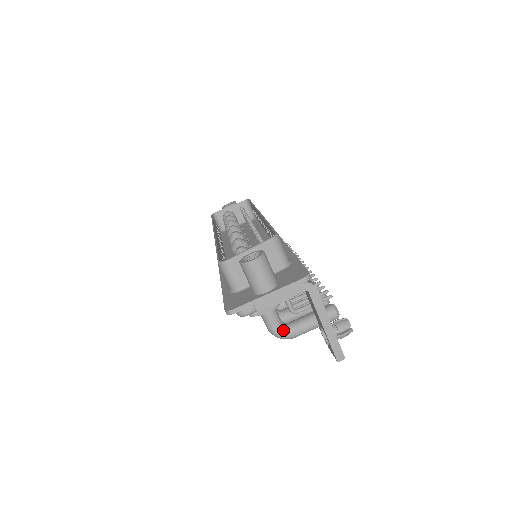
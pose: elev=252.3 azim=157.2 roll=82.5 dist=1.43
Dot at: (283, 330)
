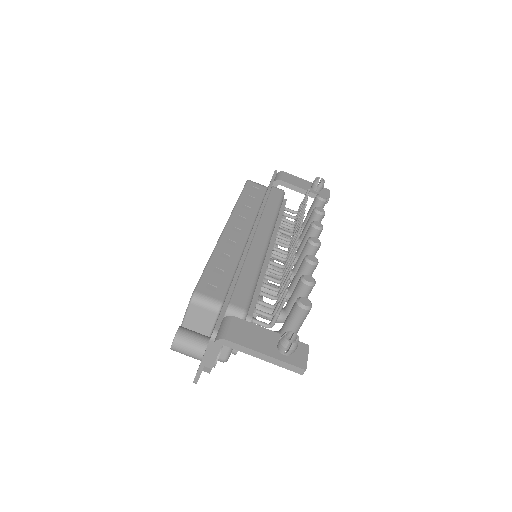
Dot at: occluded
